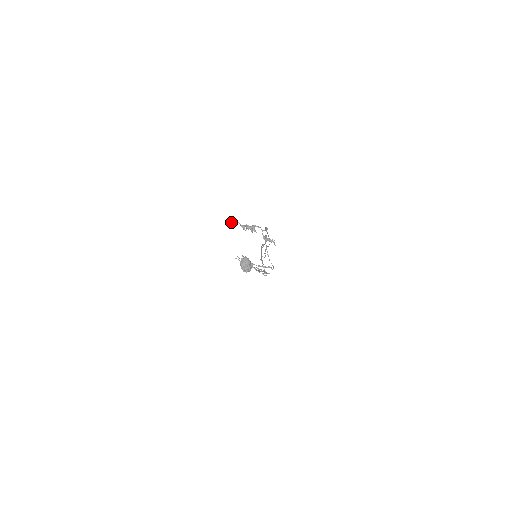
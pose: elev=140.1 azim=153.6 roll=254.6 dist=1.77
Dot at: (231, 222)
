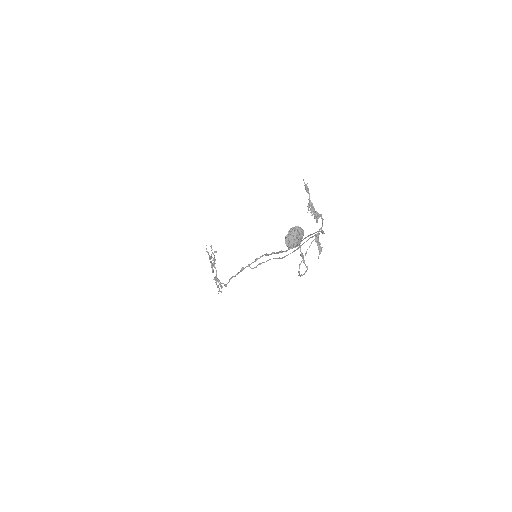
Dot at: (305, 185)
